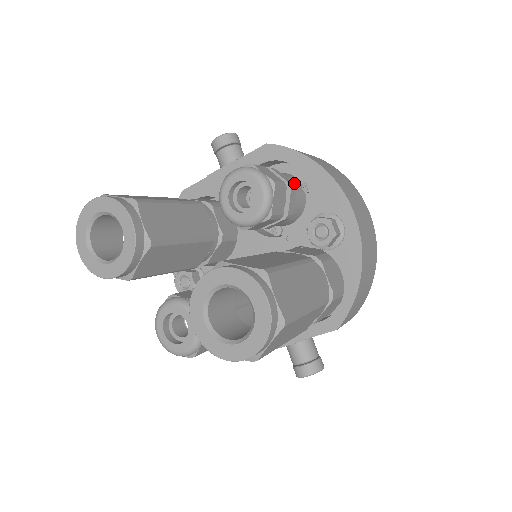
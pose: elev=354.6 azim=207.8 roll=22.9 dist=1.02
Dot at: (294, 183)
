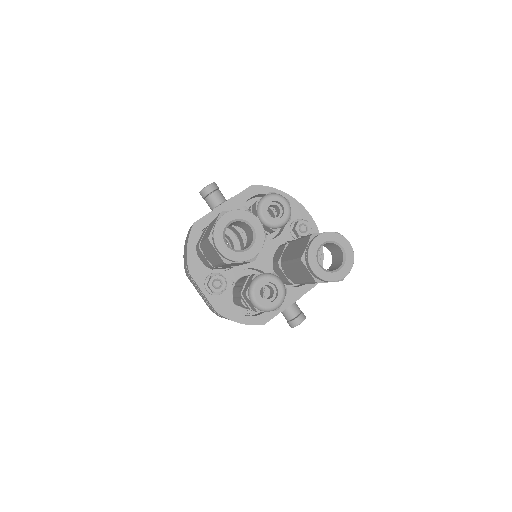
Dot at: occluded
